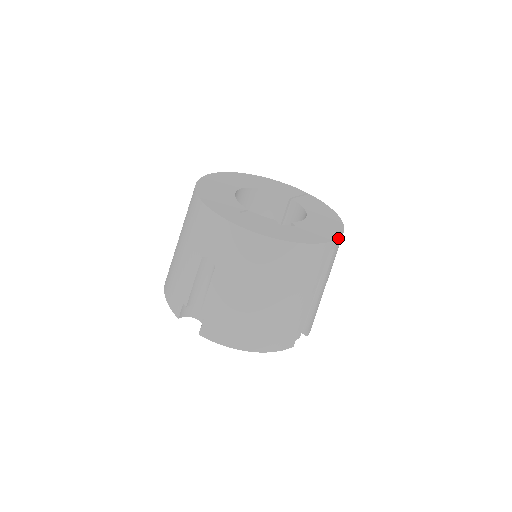
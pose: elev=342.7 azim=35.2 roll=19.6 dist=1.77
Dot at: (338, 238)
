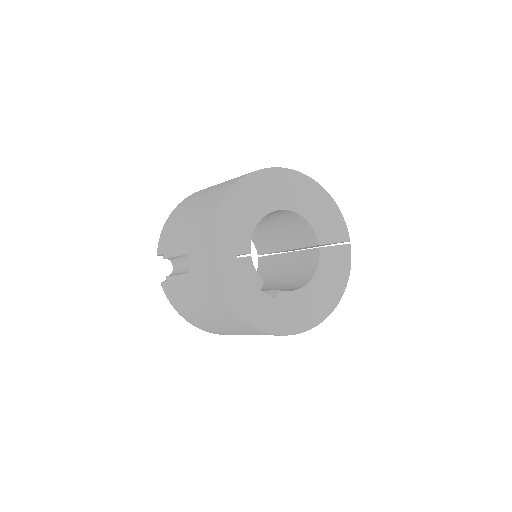
Dot at: occluded
